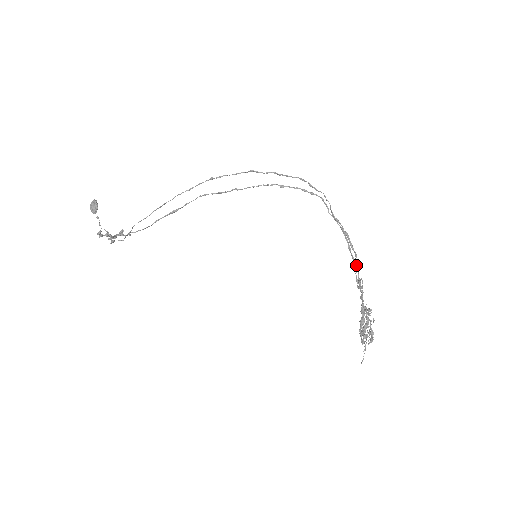
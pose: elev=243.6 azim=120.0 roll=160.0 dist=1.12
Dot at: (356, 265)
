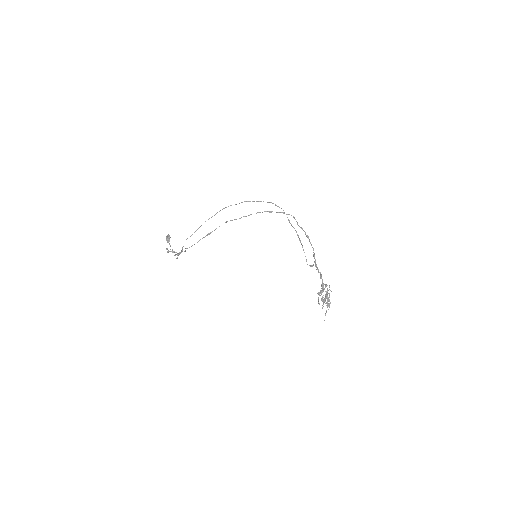
Dot at: (313, 255)
